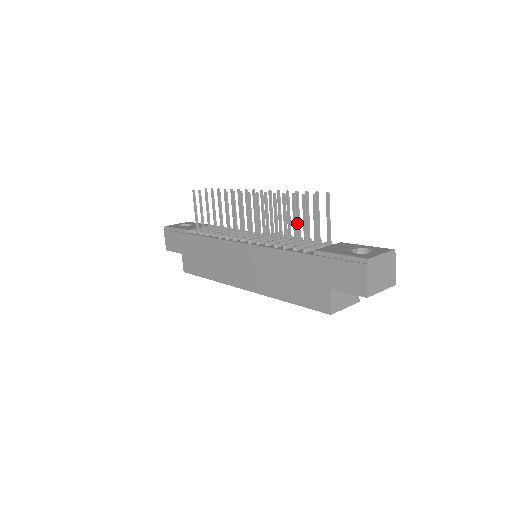
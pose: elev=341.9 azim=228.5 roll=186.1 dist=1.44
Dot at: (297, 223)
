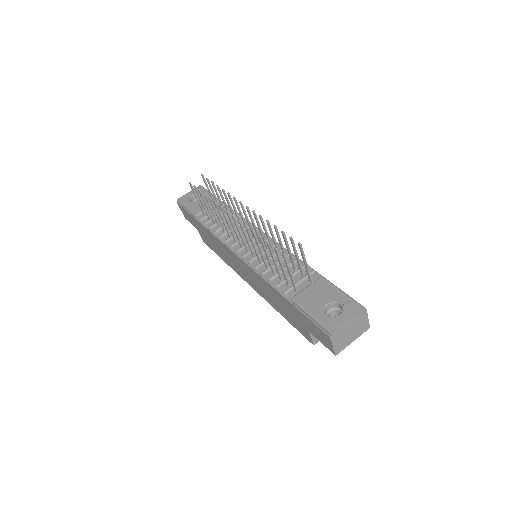
Dot at: (282, 249)
